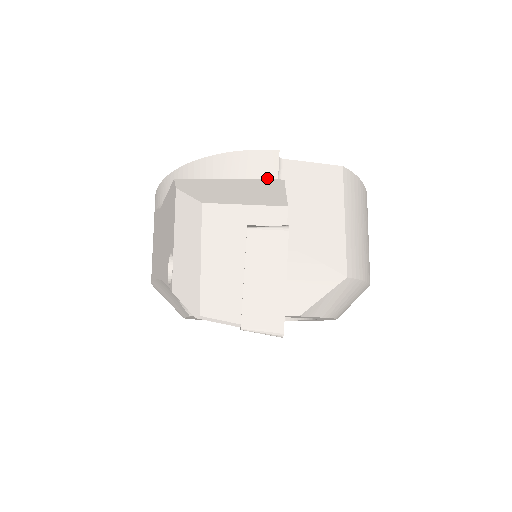
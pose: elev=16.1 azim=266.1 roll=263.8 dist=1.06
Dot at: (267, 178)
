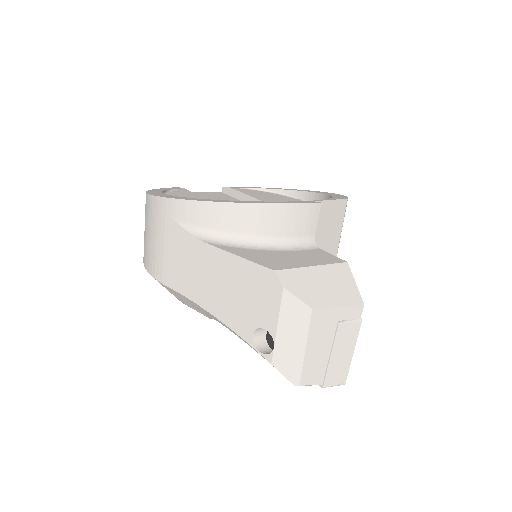
Dot at: (309, 229)
